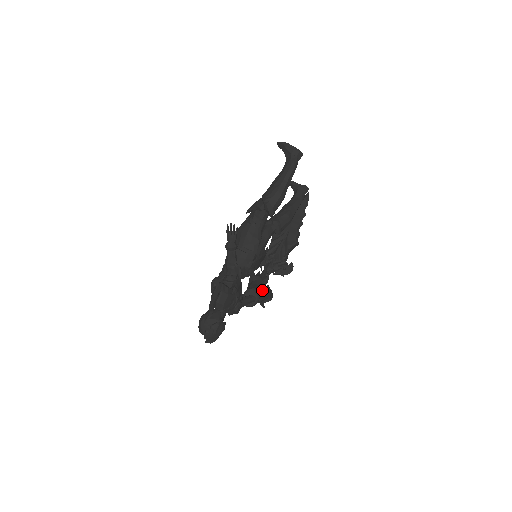
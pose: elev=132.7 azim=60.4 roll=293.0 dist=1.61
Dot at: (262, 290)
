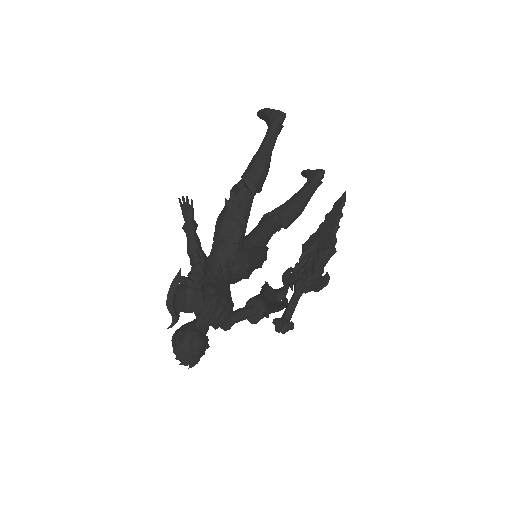
Dot at: (274, 302)
